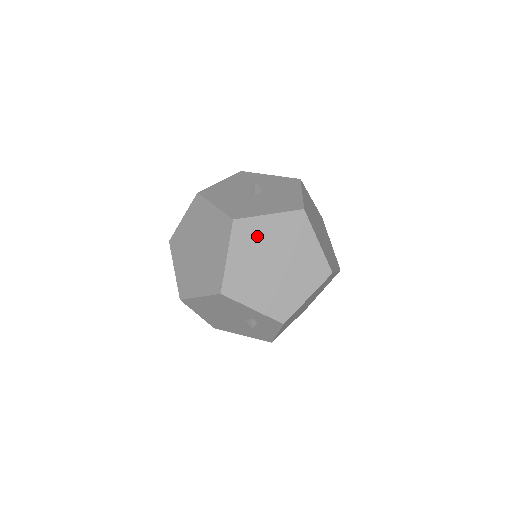
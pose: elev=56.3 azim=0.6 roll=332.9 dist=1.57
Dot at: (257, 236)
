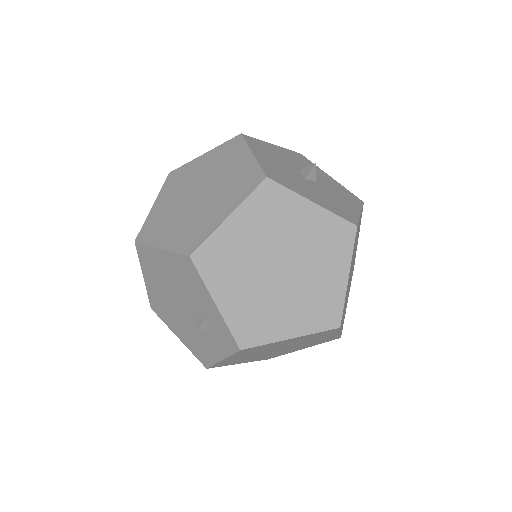
Dot at: (282, 218)
